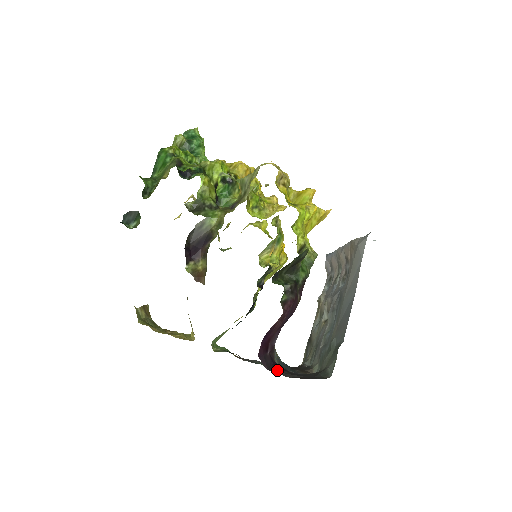
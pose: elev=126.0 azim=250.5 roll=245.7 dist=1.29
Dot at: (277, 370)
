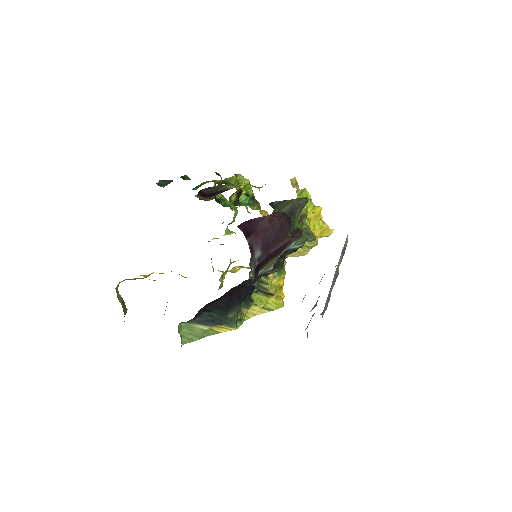
Dot at: occluded
